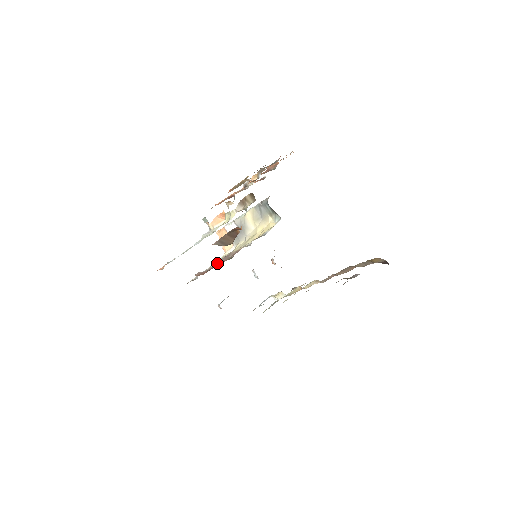
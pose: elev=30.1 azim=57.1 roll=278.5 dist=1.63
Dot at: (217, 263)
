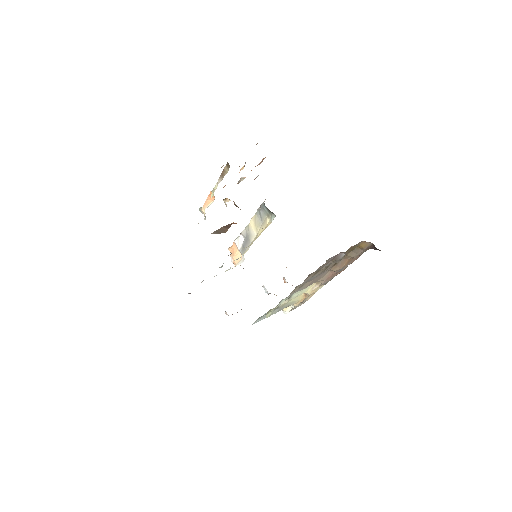
Dot at: occluded
